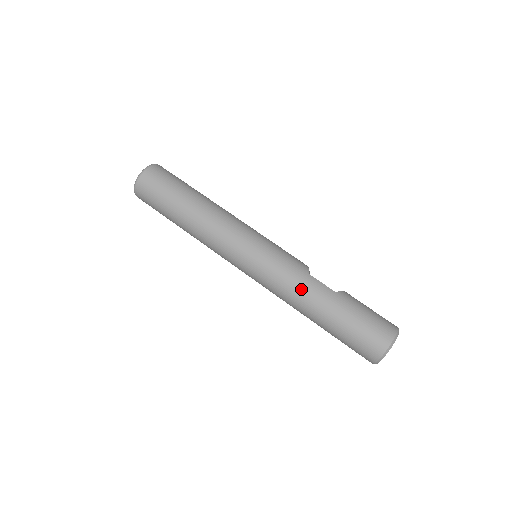
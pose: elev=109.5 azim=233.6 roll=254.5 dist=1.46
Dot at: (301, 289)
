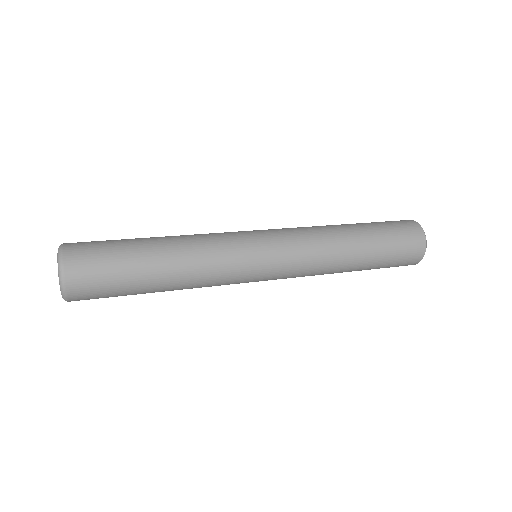
Dot at: (319, 226)
